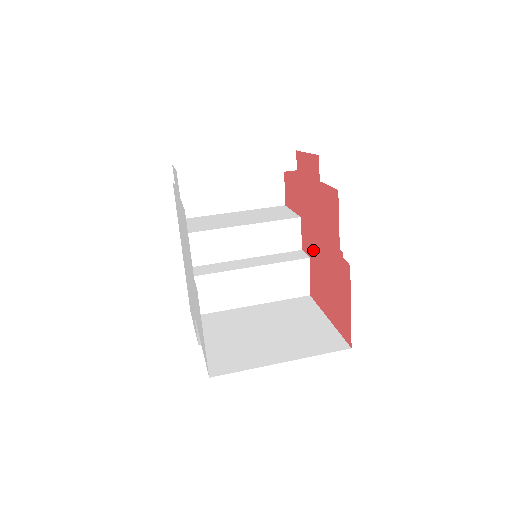
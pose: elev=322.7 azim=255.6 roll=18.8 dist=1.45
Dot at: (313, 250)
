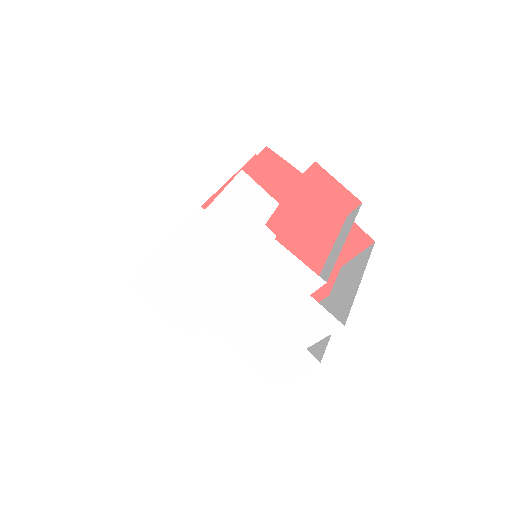
Dot at: (290, 237)
